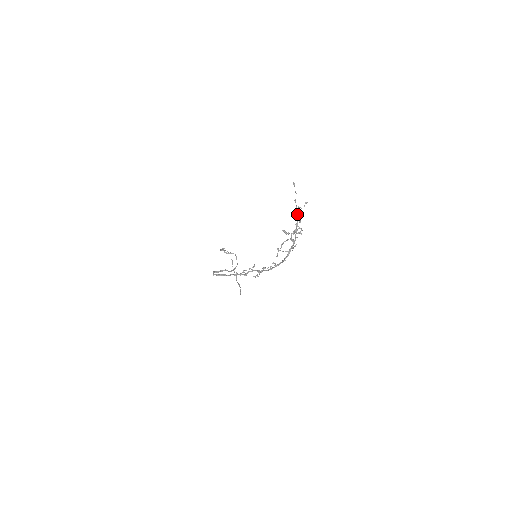
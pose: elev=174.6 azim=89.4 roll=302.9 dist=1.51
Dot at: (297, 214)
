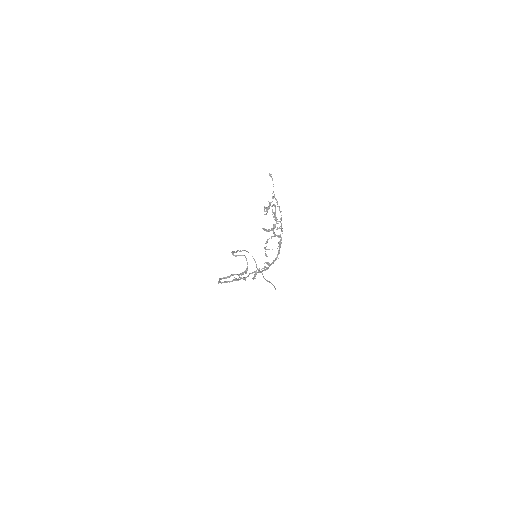
Dot at: (264, 211)
